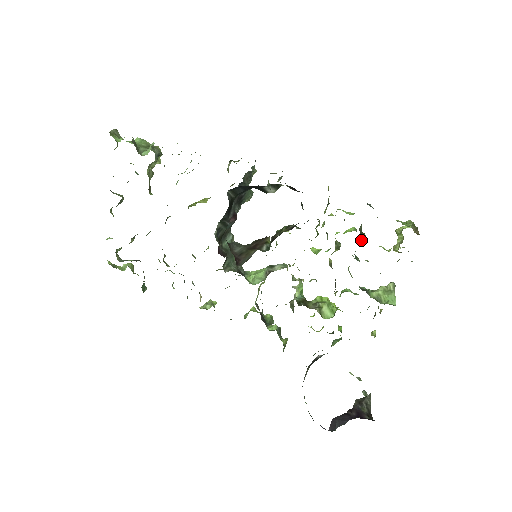
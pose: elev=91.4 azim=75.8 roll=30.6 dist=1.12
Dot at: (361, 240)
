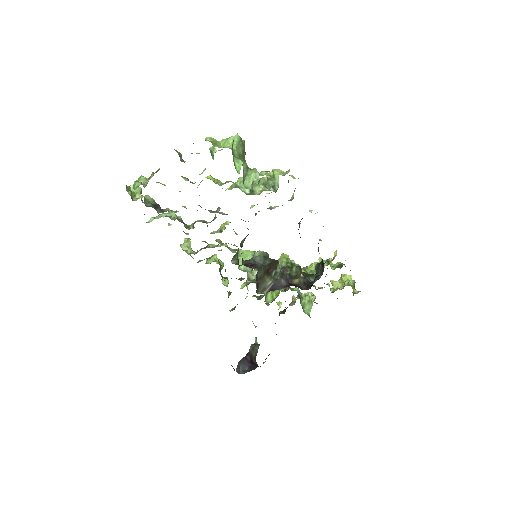
Dot at: occluded
